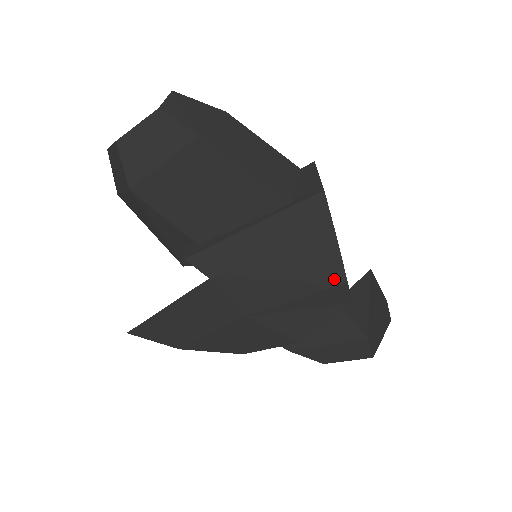
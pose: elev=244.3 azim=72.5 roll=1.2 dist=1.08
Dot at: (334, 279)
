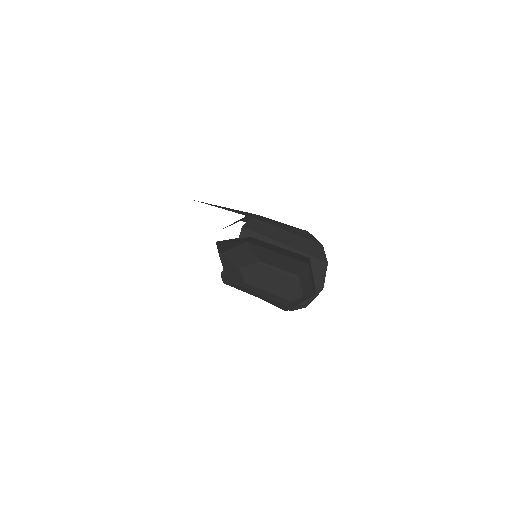
Dot at: occluded
